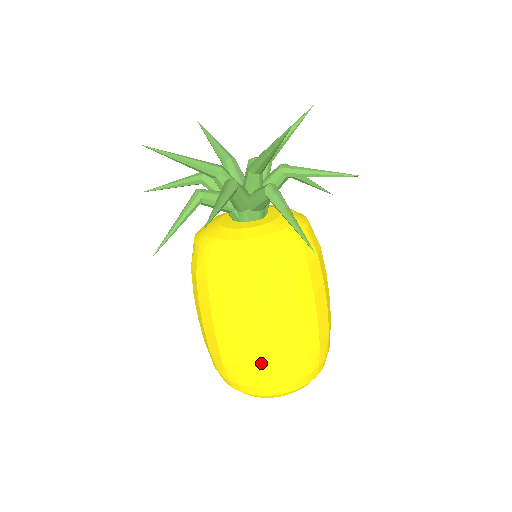
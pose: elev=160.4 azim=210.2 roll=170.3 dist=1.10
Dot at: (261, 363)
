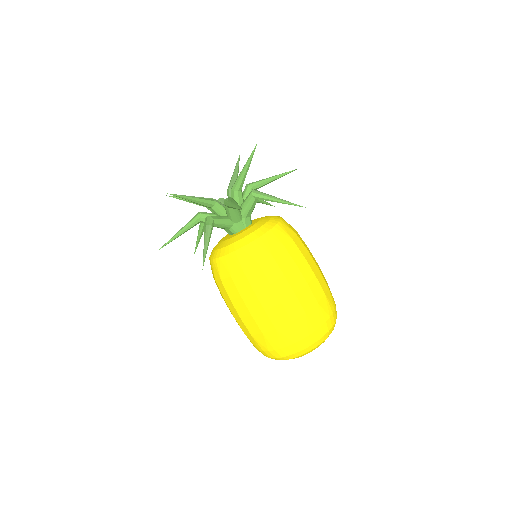
Dot at: occluded
